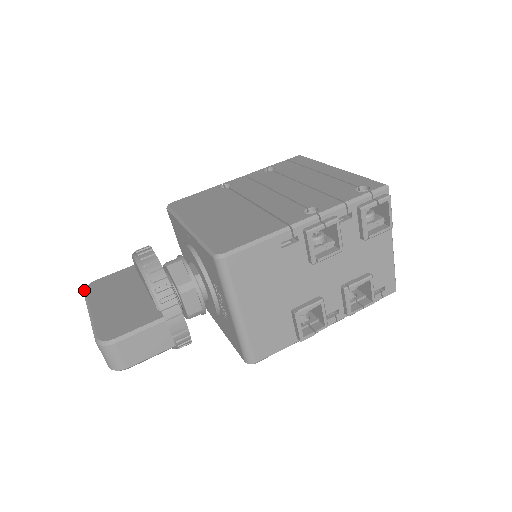
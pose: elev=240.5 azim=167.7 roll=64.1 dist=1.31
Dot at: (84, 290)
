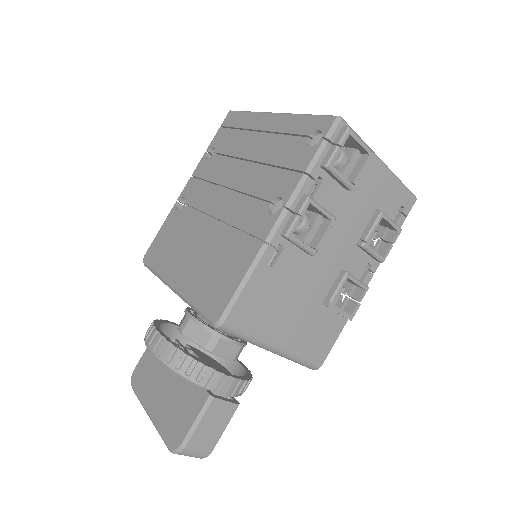
Dot at: occluded
